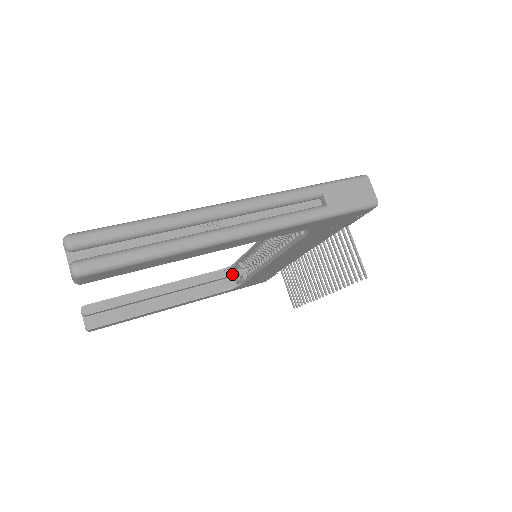
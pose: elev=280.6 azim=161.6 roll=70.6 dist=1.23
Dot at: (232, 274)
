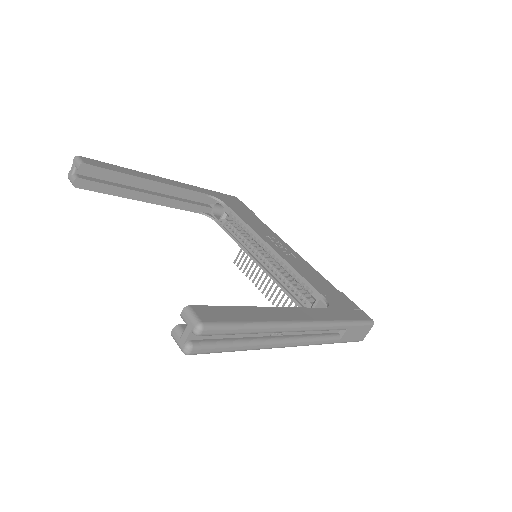
Dot at: (215, 203)
